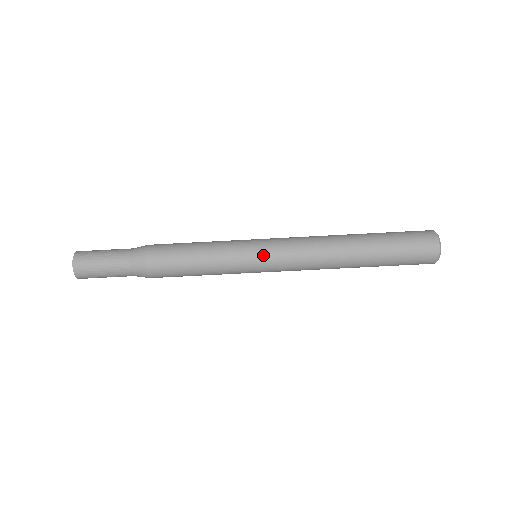
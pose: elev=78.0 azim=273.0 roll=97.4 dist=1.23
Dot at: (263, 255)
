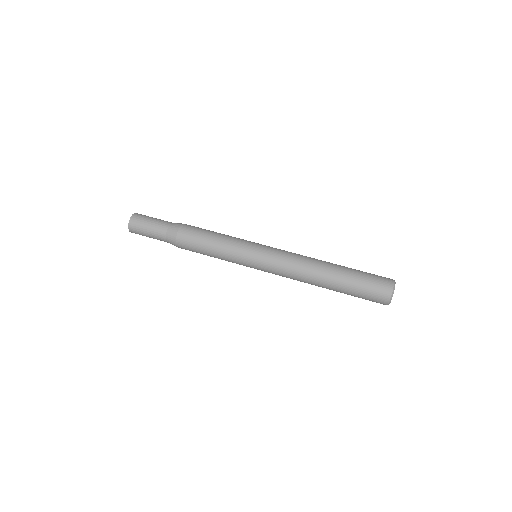
Dot at: occluded
